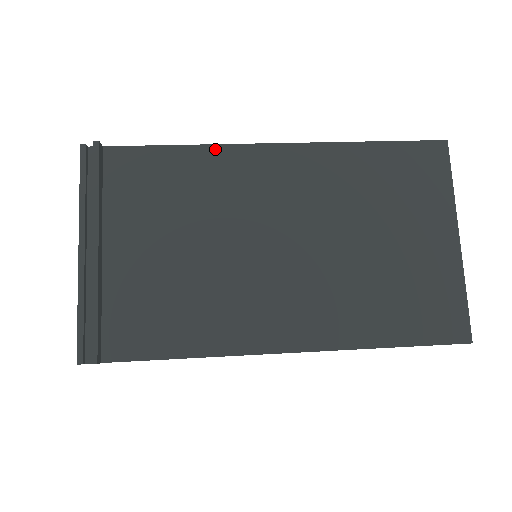
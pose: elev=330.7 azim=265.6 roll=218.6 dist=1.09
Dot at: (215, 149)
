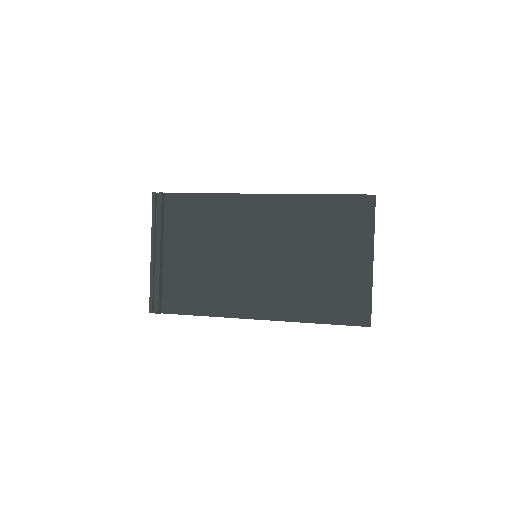
Dot at: (226, 196)
